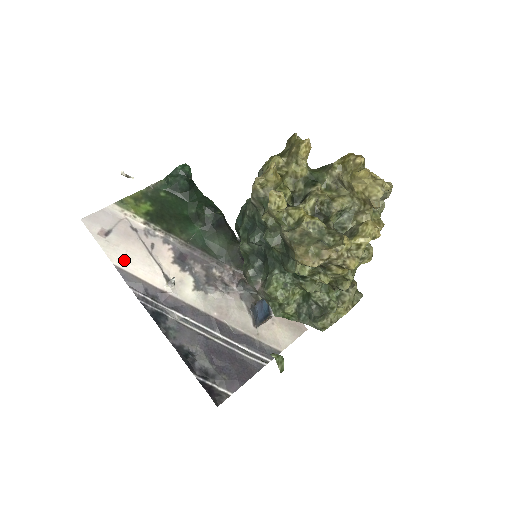
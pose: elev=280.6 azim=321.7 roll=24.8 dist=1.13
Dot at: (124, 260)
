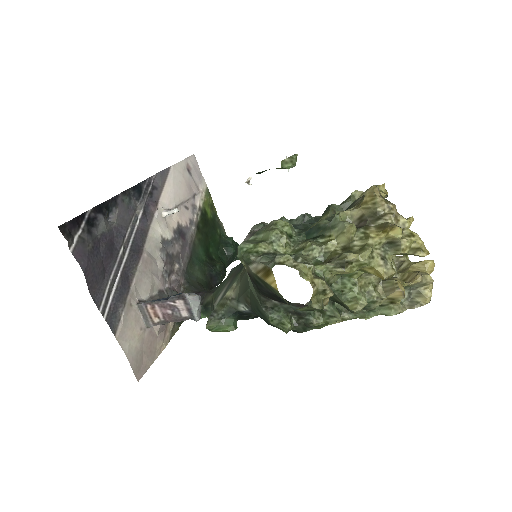
Dot at: (175, 177)
